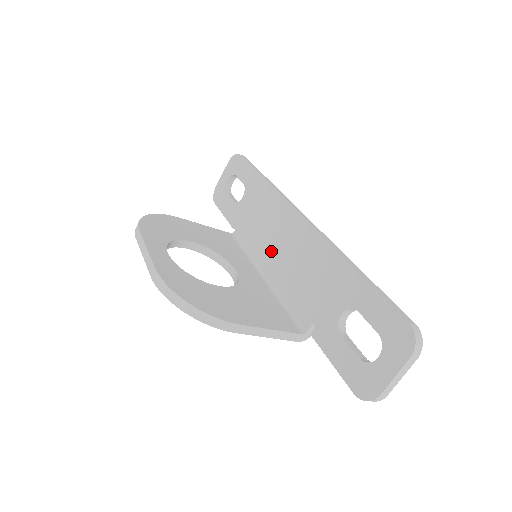
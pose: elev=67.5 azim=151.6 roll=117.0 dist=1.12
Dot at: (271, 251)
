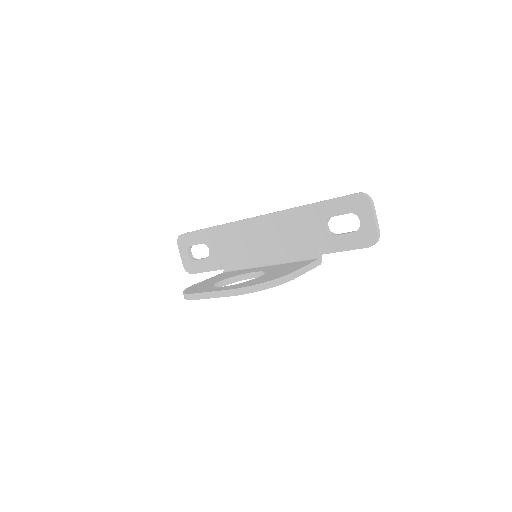
Dot at: (258, 250)
